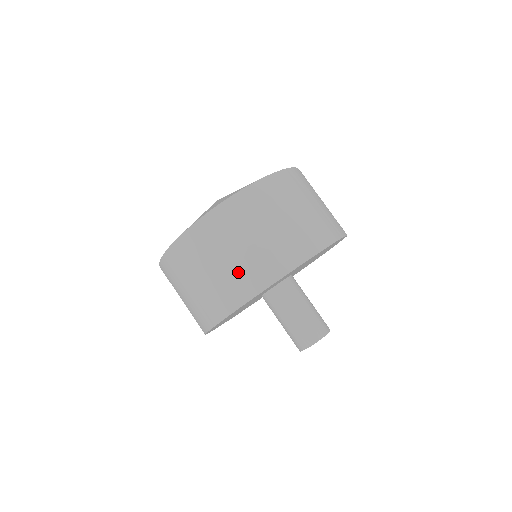
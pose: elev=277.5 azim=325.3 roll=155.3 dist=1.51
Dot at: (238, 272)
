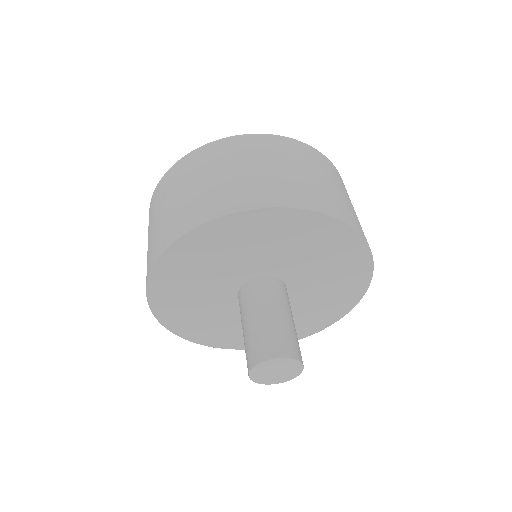
Dot at: (293, 183)
